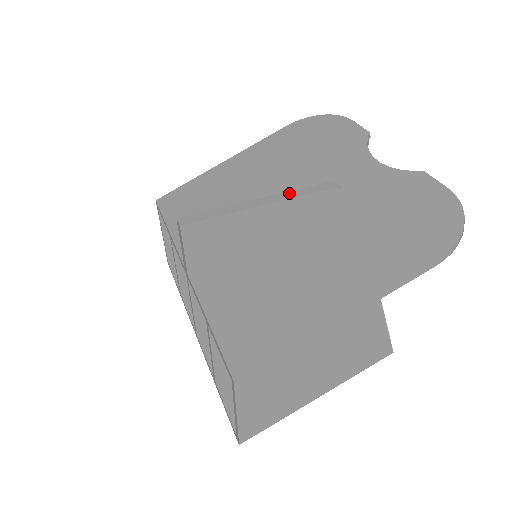
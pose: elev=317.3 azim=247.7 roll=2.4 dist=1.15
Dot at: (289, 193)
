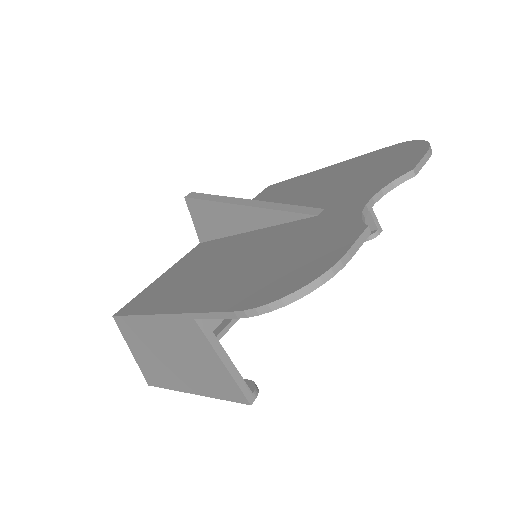
Dot at: (275, 204)
